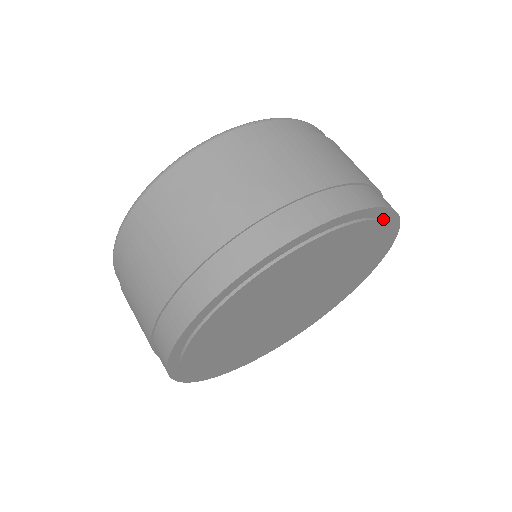
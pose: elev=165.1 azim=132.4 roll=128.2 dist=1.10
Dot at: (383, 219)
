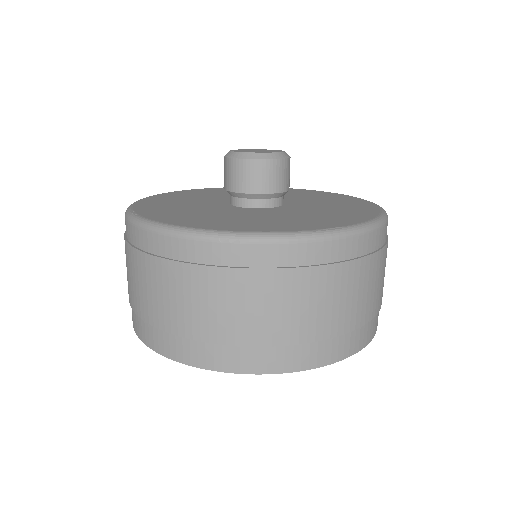
Dot at: occluded
